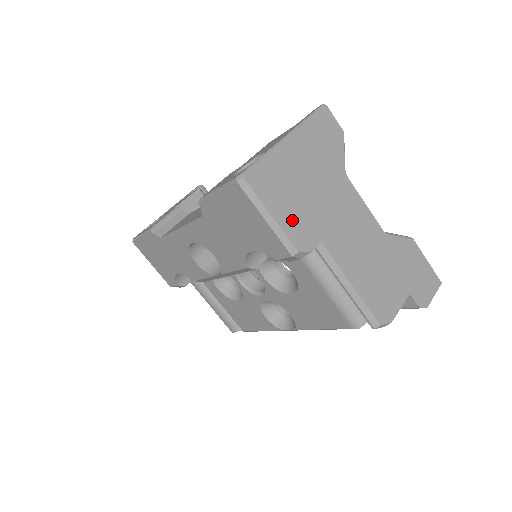
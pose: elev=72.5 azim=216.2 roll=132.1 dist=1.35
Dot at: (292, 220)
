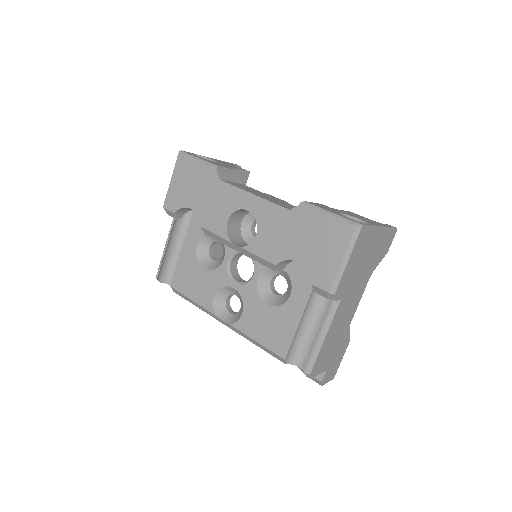
Dot at: (348, 274)
